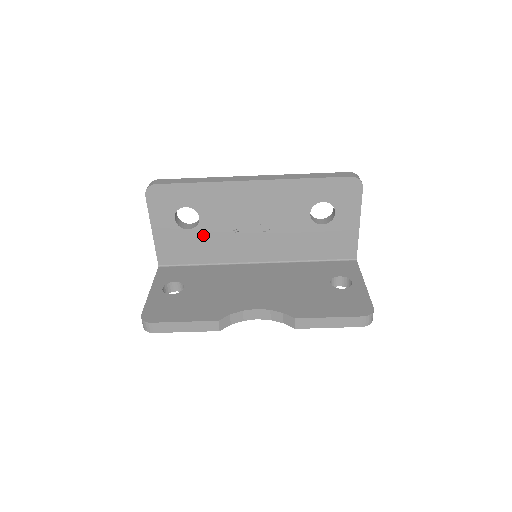
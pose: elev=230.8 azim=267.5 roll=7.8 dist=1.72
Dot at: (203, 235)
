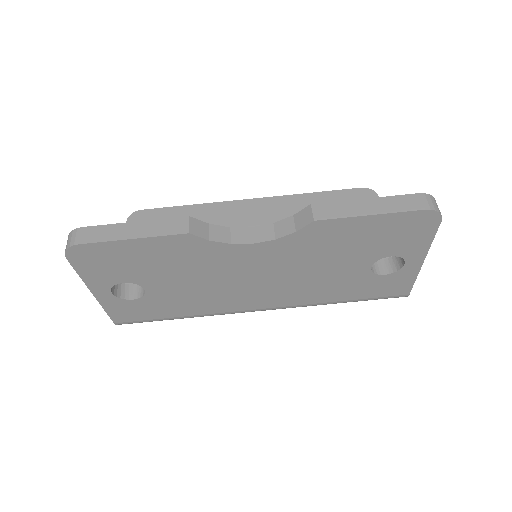
Dot at: occluded
